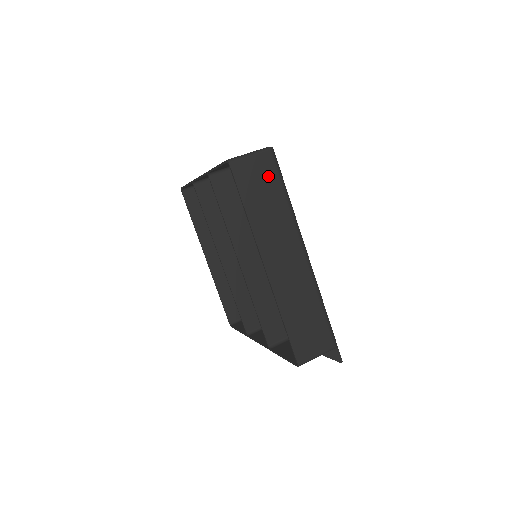
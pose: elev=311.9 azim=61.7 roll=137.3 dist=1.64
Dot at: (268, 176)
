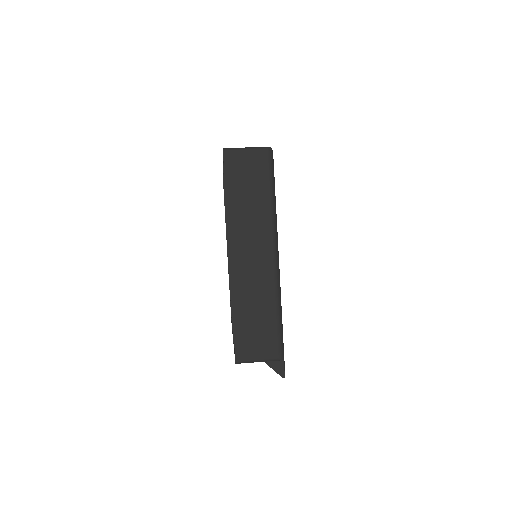
Dot at: (258, 173)
